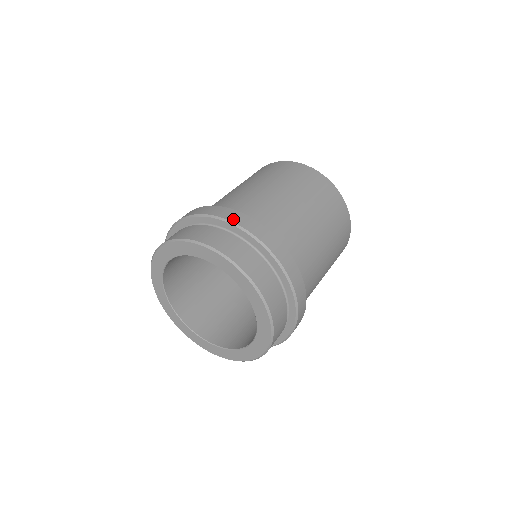
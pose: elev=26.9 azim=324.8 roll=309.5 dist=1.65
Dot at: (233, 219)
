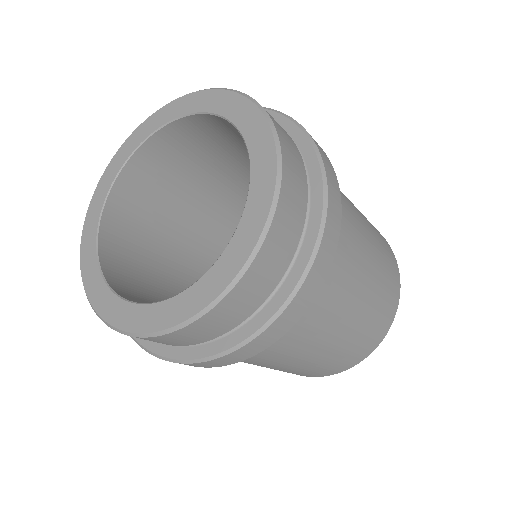
Dot at: (296, 121)
